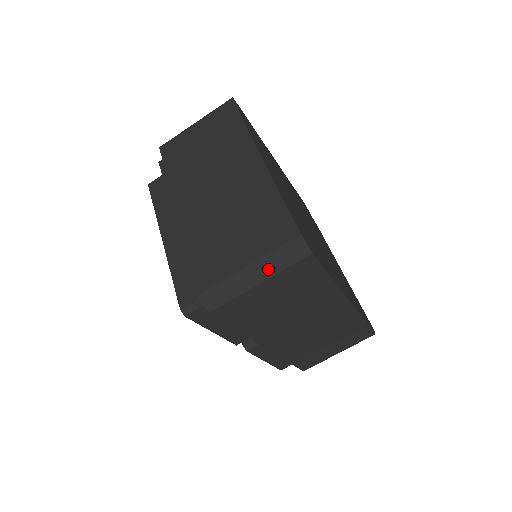
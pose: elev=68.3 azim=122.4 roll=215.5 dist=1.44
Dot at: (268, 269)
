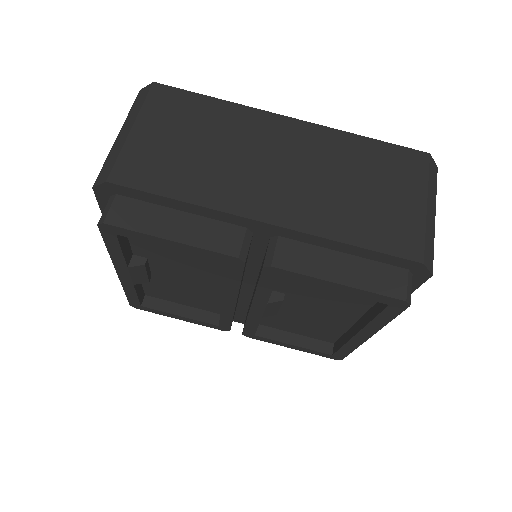
Dot at: (132, 119)
